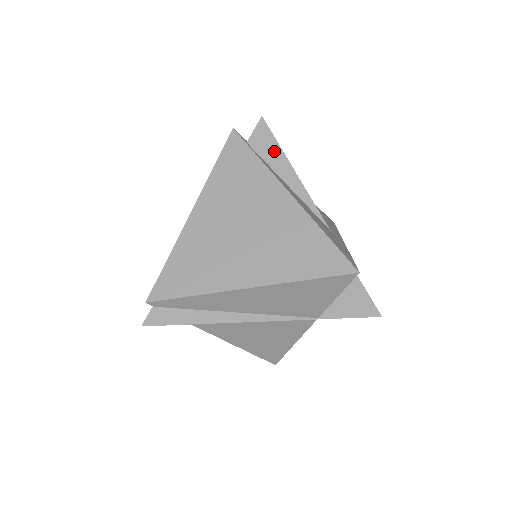
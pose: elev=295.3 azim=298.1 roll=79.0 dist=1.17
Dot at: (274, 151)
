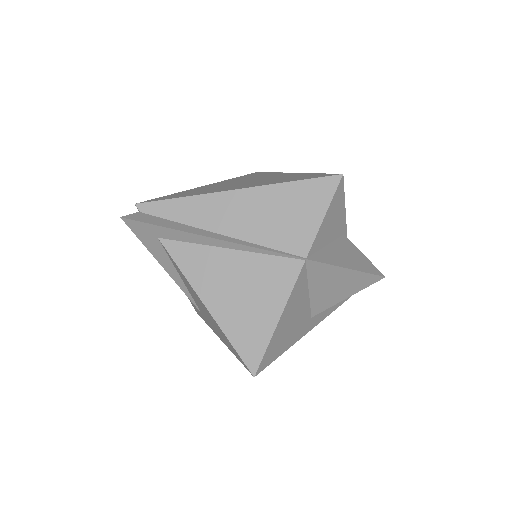
Dot at: occluded
